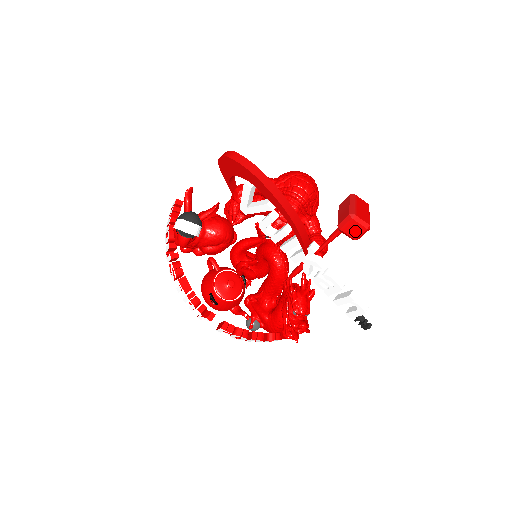
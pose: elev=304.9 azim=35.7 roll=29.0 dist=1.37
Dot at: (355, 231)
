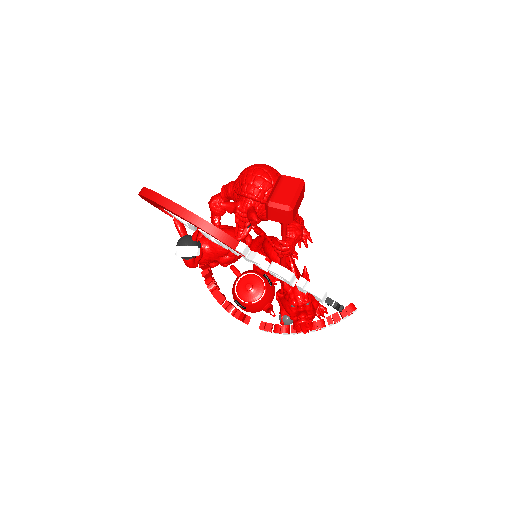
Dot at: (280, 217)
